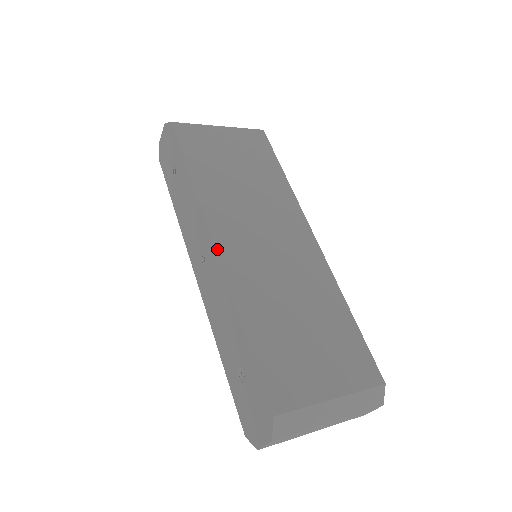
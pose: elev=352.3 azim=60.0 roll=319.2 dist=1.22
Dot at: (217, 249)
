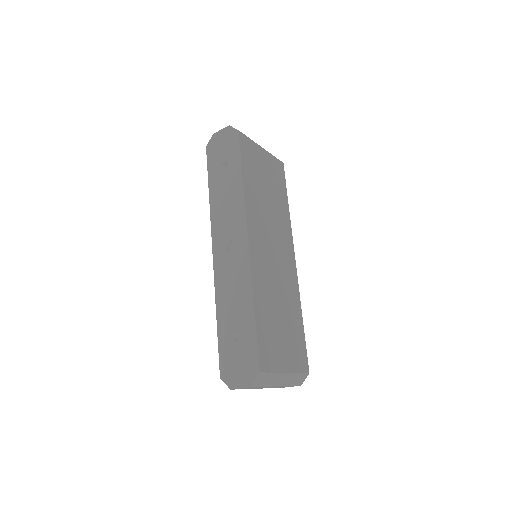
Dot at: (250, 246)
